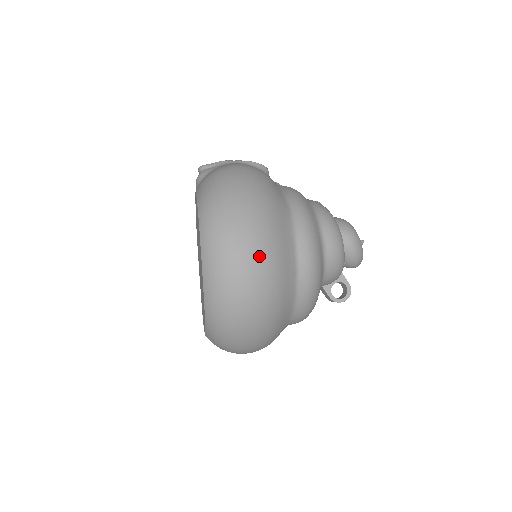
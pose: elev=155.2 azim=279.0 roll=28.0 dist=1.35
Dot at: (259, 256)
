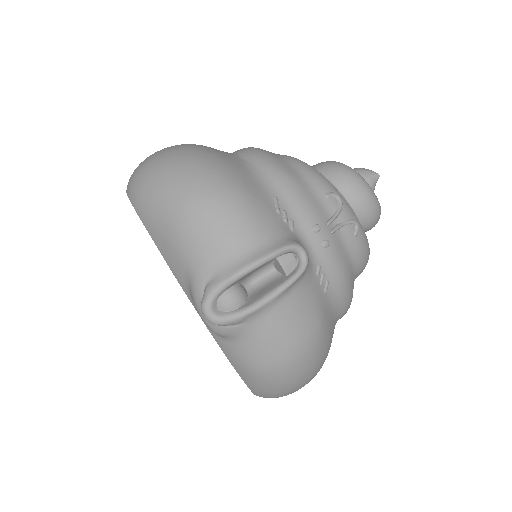
Dot at: occluded
